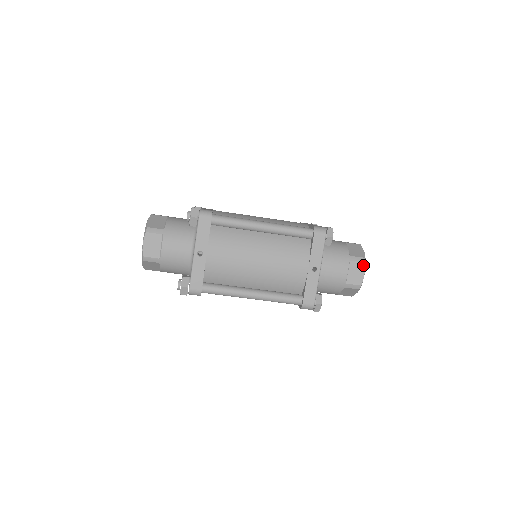
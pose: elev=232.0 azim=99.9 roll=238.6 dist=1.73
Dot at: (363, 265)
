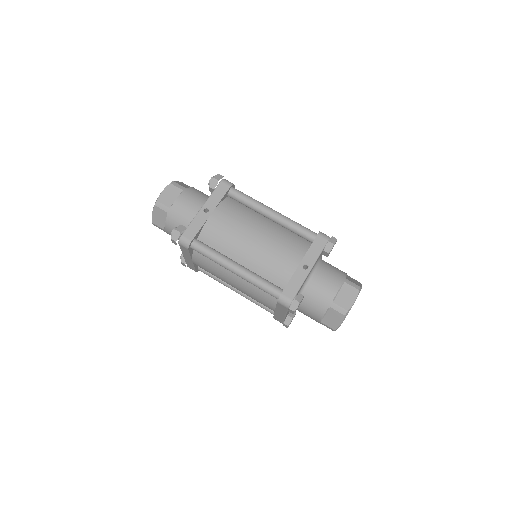
Dot at: (356, 292)
